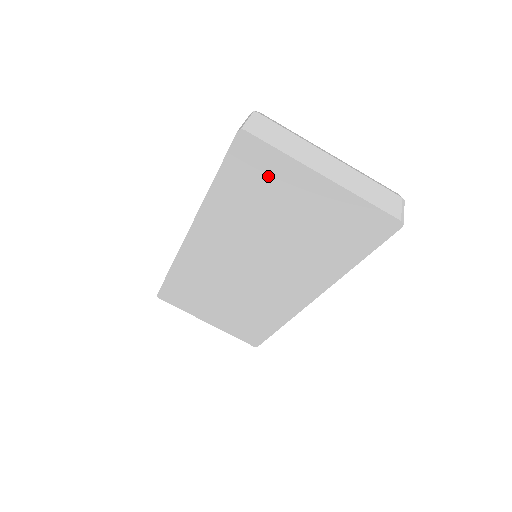
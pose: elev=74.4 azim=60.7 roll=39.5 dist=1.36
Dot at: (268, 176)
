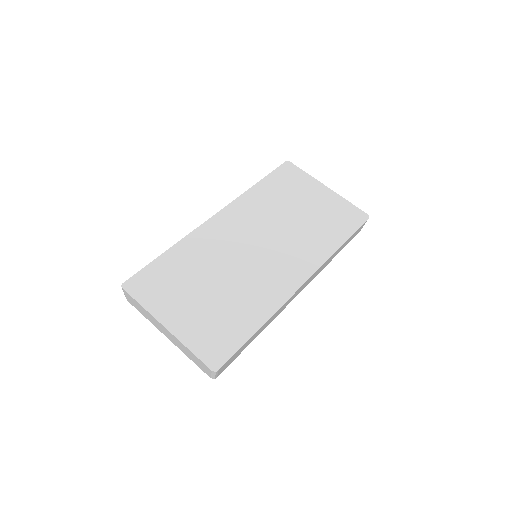
Dot at: (296, 183)
